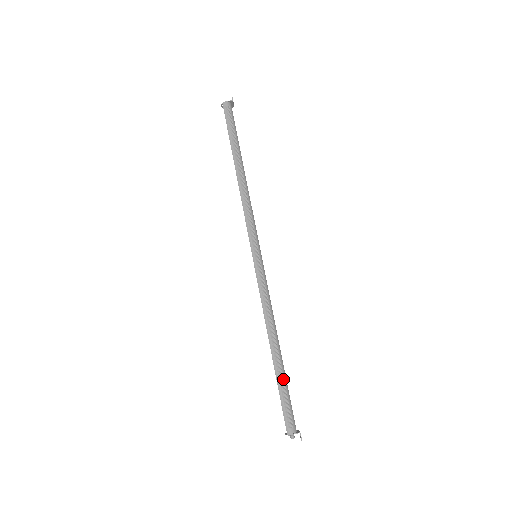
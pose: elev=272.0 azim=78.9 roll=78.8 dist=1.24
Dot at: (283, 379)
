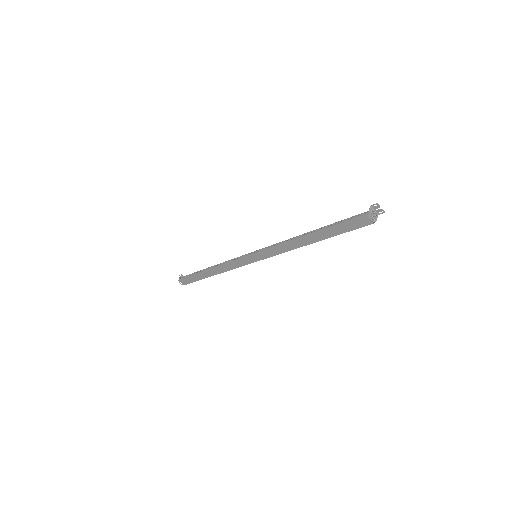
Dot at: (330, 225)
